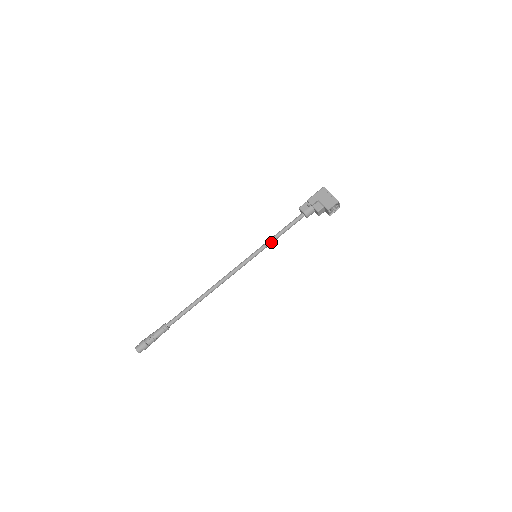
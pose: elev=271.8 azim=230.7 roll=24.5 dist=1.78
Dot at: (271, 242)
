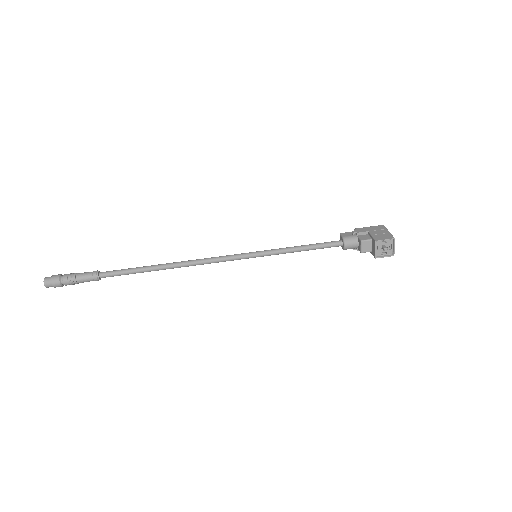
Dot at: (284, 250)
